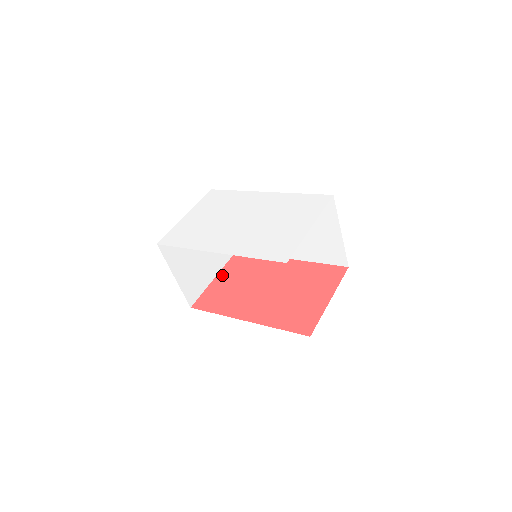
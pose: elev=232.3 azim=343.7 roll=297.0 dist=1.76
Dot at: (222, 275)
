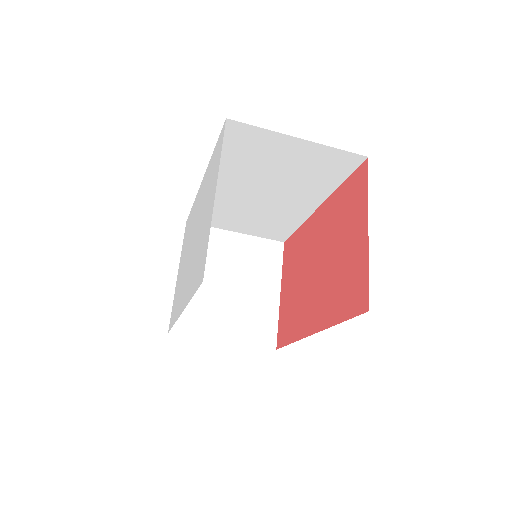
Dot at: (283, 285)
